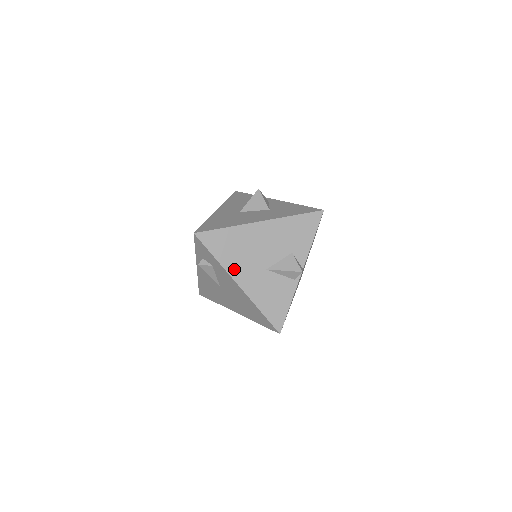
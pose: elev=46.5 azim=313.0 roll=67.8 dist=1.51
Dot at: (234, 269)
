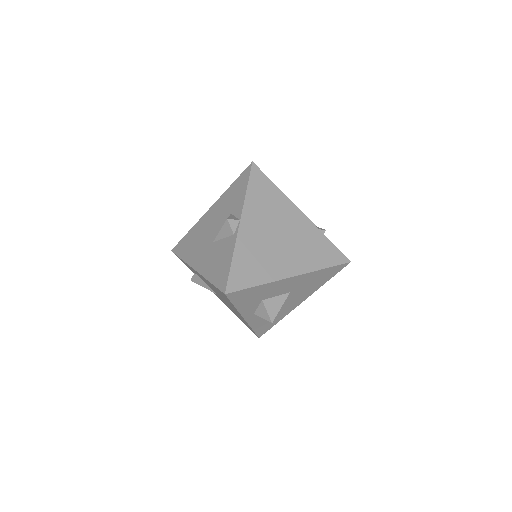
Dot at: (192, 259)
